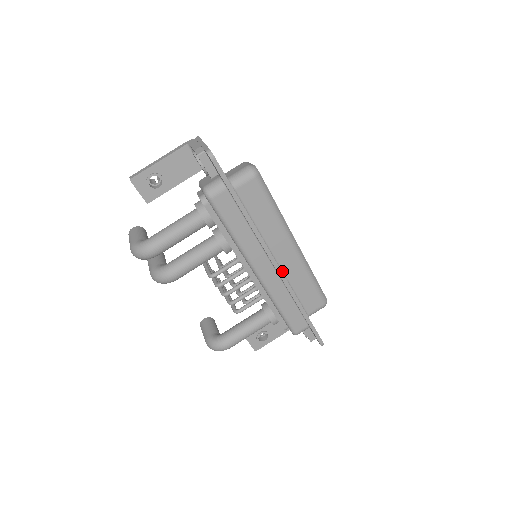
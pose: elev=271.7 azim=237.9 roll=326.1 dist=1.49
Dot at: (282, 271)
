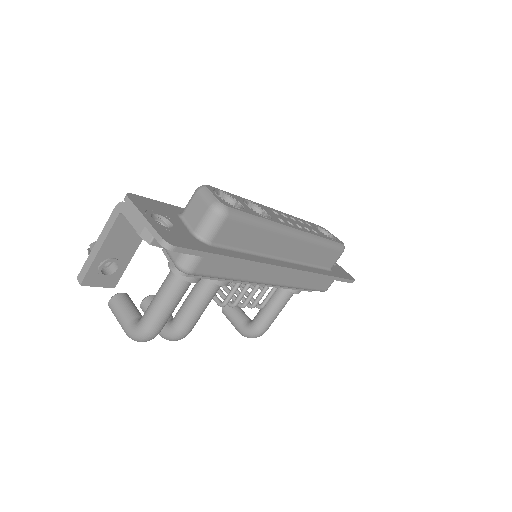
Dot at: (292, 261)
